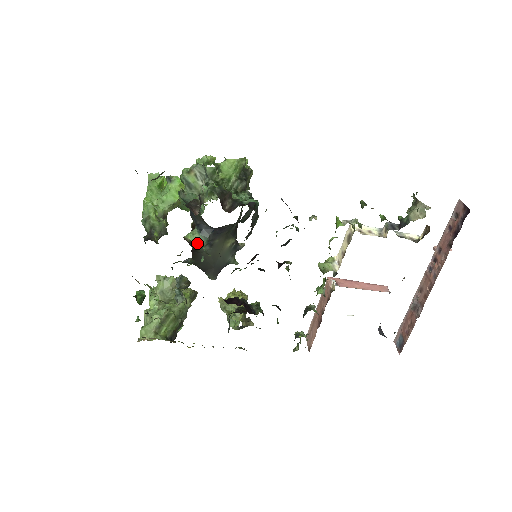
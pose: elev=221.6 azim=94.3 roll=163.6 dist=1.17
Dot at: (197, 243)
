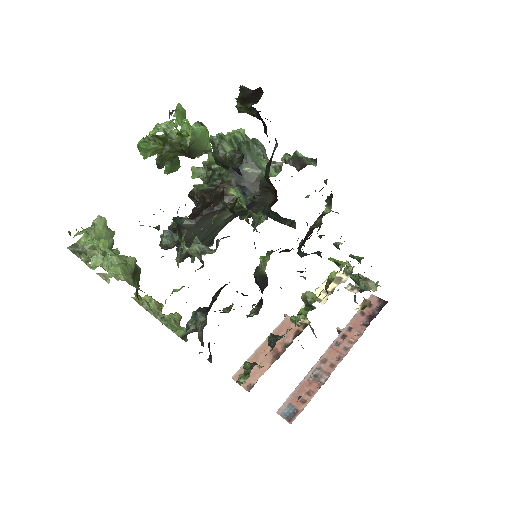
Dot at: (242, 202)
